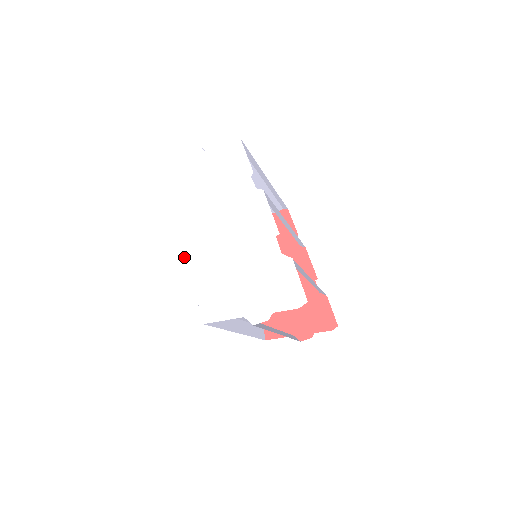
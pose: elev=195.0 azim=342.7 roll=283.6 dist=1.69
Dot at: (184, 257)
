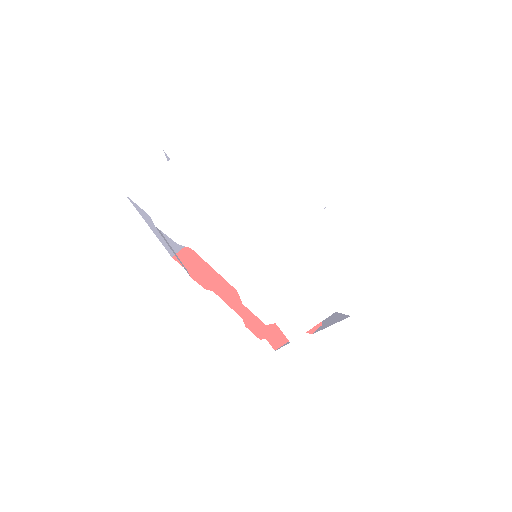
Dot at: (223, 275)
